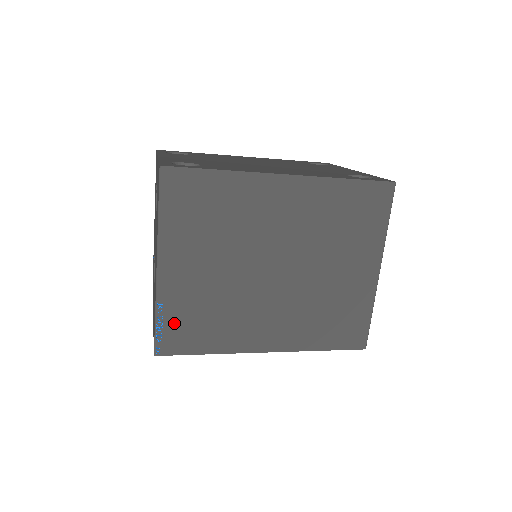
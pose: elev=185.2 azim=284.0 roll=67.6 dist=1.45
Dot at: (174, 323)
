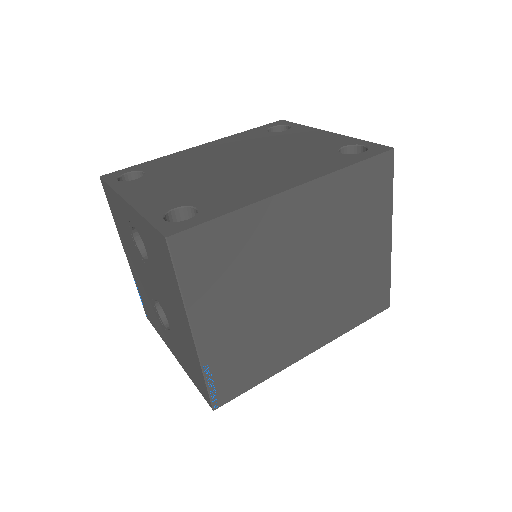
Dot at: (224, 374)
